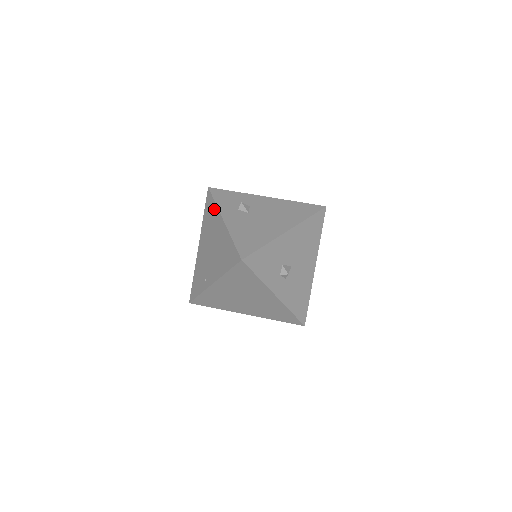
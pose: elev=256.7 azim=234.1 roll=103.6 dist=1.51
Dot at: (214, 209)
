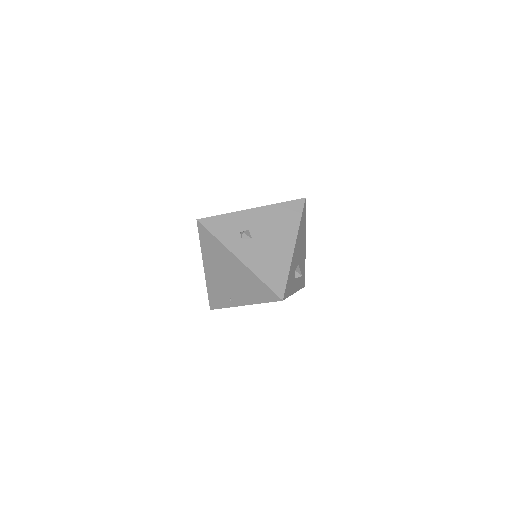
Dot at: (218, 245)
